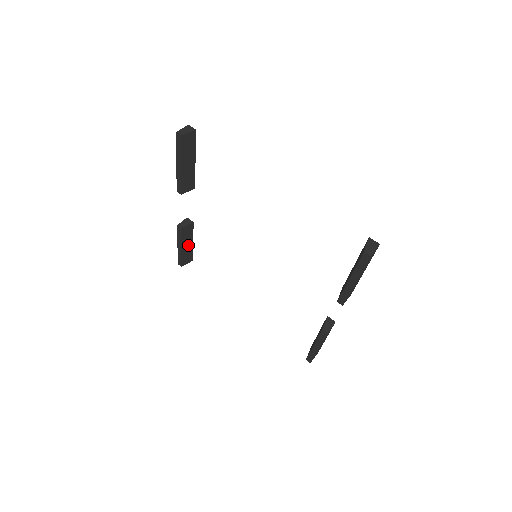
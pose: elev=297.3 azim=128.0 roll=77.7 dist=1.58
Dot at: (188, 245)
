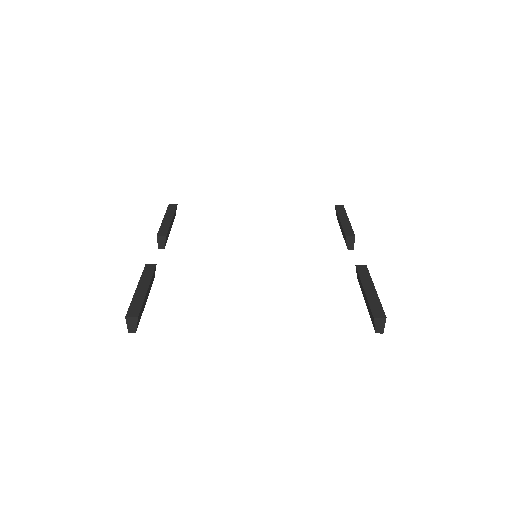
Dot at: (171, 224)
